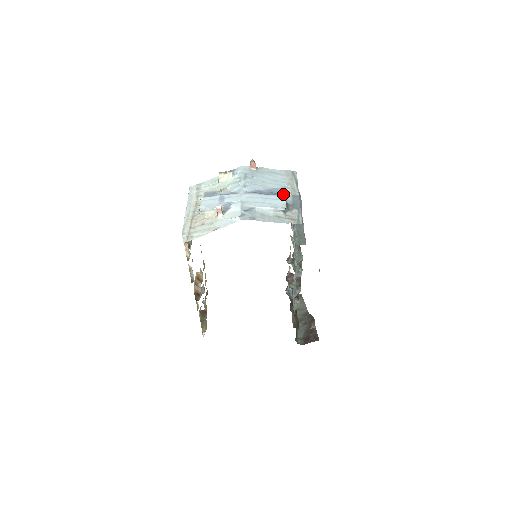
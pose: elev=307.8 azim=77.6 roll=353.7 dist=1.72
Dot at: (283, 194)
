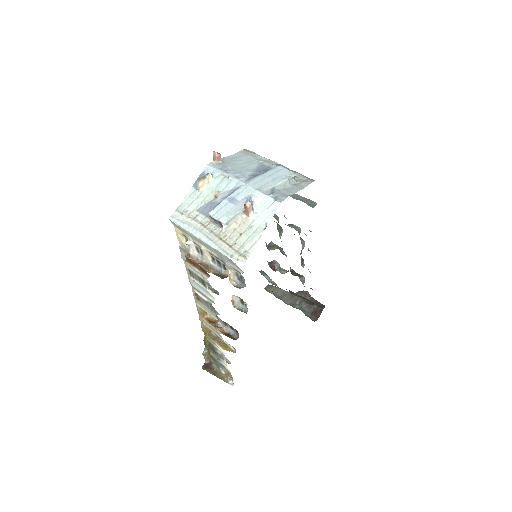
Dot at: (269, 168)
